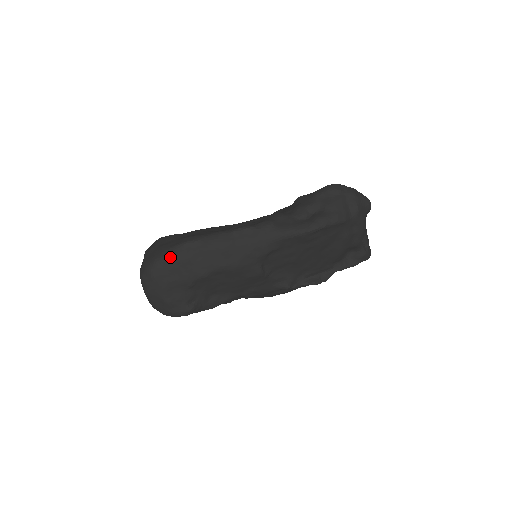
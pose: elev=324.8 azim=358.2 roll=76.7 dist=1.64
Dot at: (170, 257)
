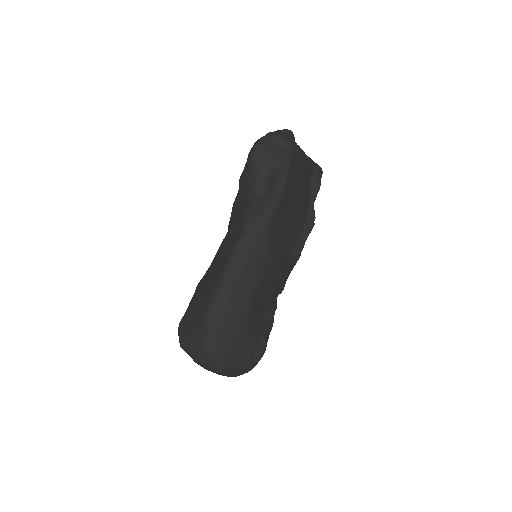
Dot at: (214, 326)
